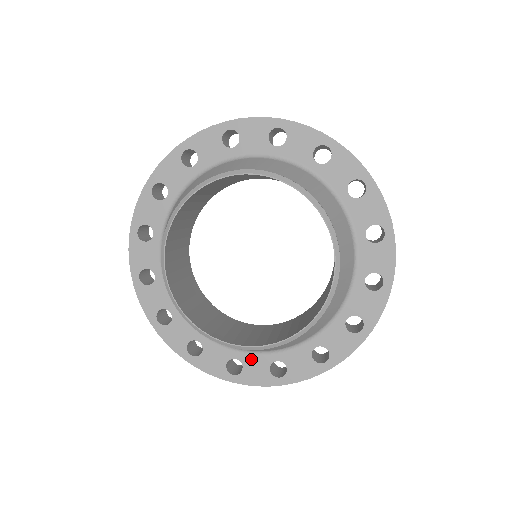
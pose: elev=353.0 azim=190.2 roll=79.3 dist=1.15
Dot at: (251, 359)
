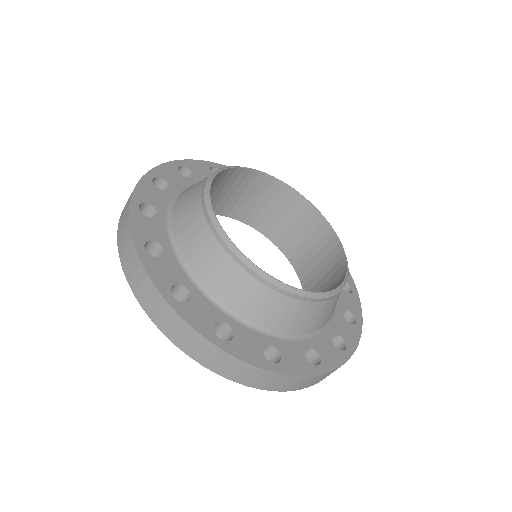
Dot at: (173, 264)
